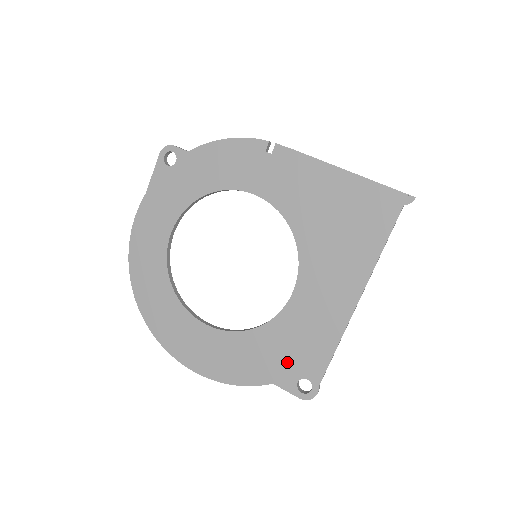
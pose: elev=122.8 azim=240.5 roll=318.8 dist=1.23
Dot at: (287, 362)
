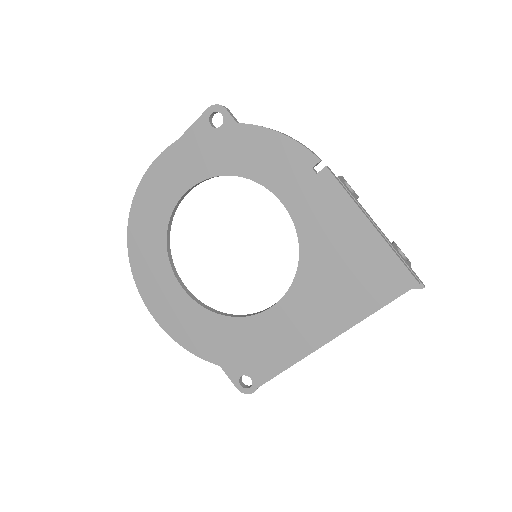
Dot at: (240, 357)
